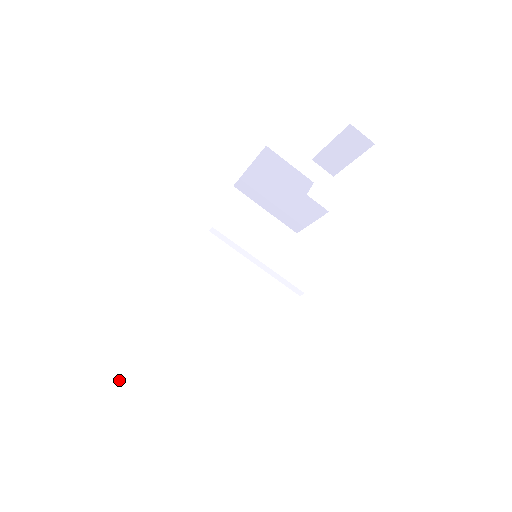
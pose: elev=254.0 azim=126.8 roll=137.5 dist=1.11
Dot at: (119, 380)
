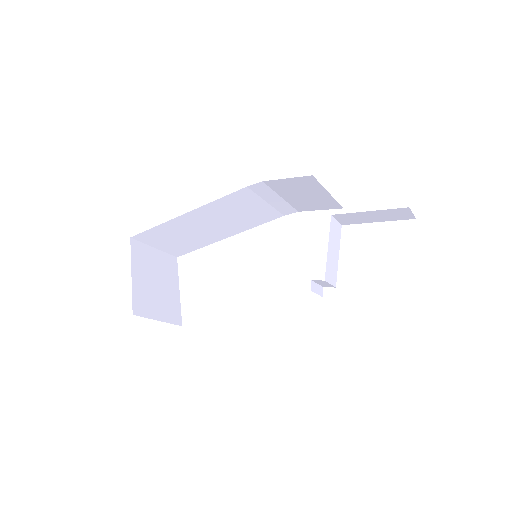
Dot at: (140, 239)
